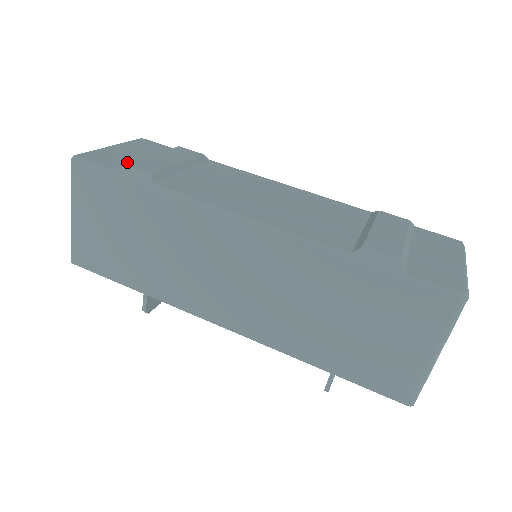
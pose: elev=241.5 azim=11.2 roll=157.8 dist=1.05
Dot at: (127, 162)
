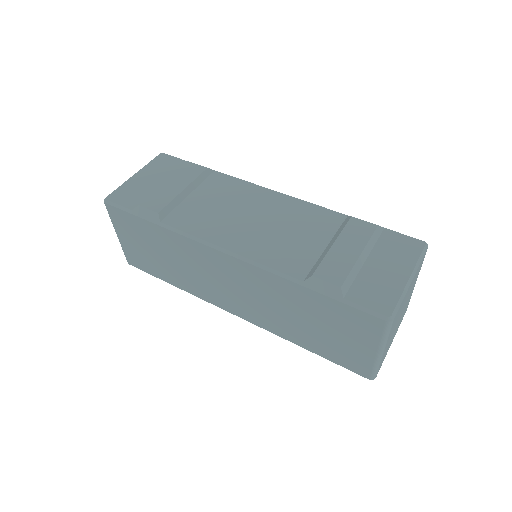
Dot at: (144, 196)
